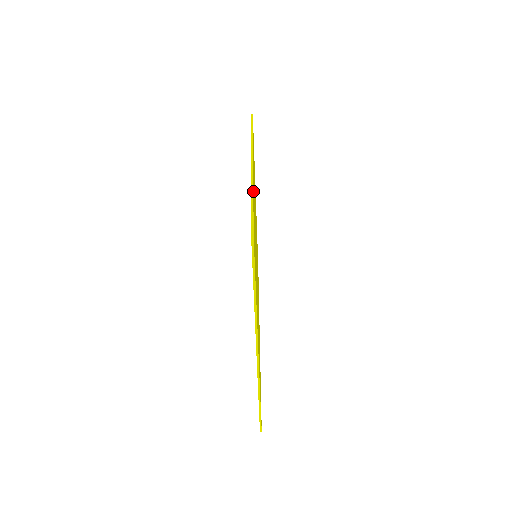
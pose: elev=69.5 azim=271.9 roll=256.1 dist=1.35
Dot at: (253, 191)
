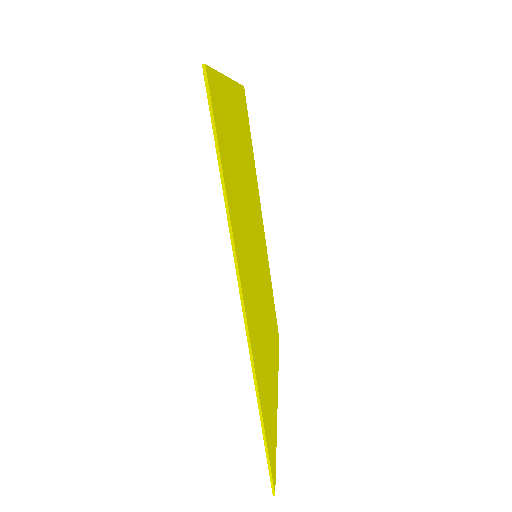
Dot at: (259, 397)
